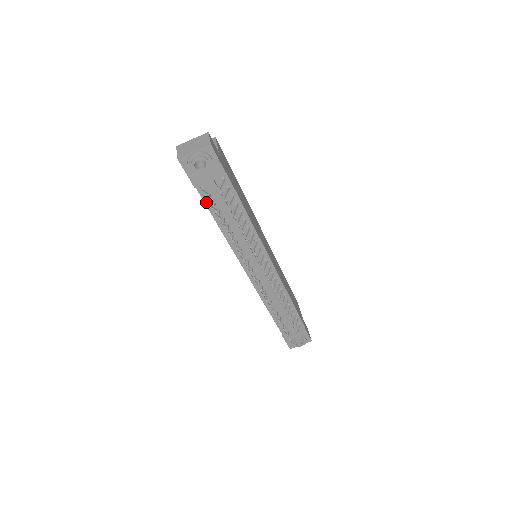
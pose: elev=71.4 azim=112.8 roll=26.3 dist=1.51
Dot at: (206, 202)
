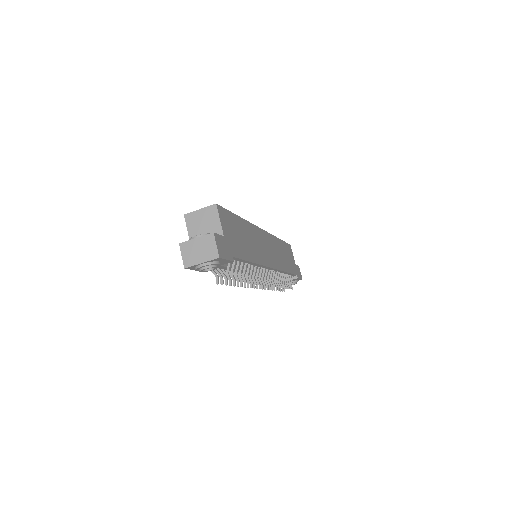
Dot at: occluded
